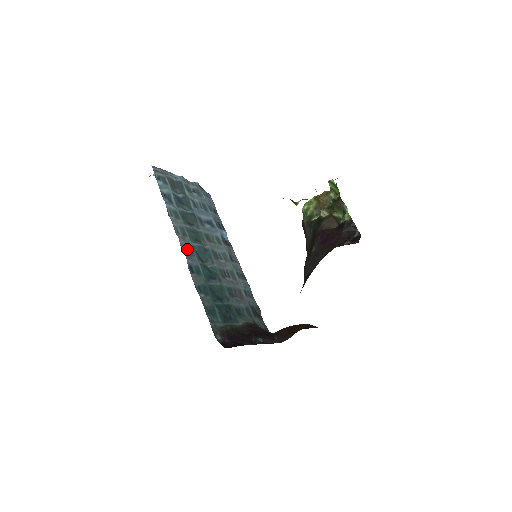
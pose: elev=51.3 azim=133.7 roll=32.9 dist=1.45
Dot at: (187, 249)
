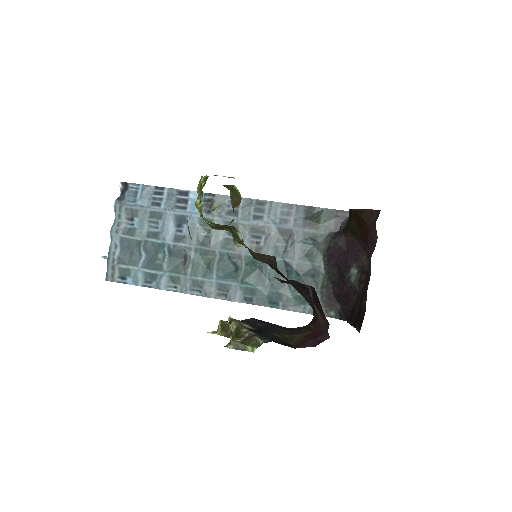
Dot at: (221, 291)
